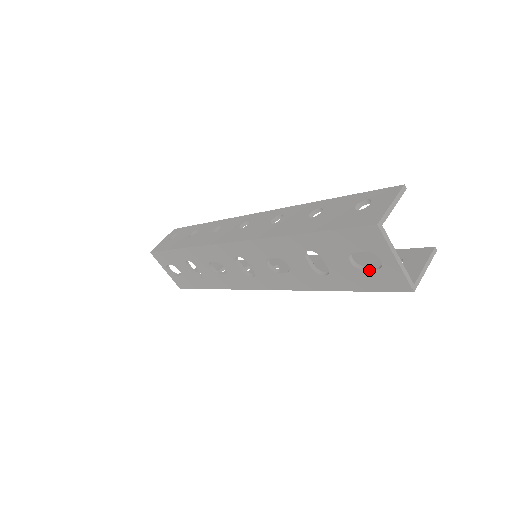
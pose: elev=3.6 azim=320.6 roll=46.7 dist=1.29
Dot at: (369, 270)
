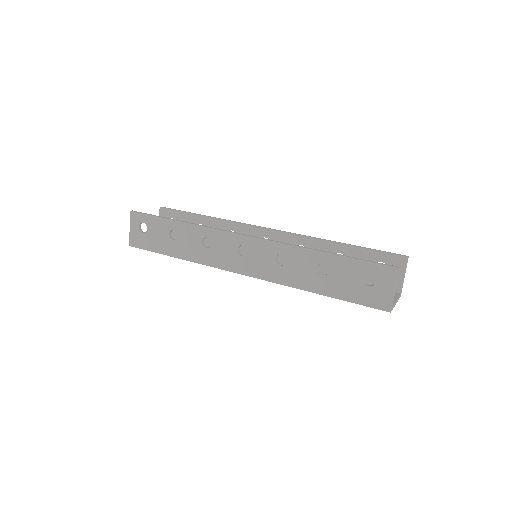
Dot at: occluded
